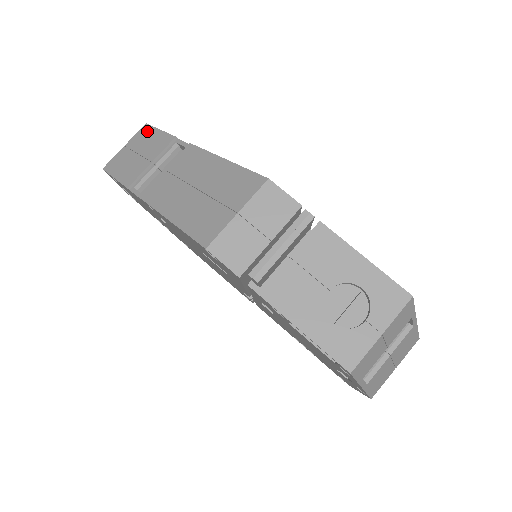
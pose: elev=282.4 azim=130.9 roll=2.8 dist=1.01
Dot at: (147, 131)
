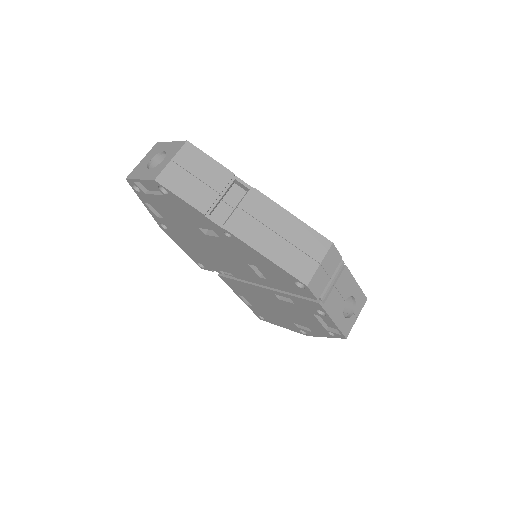
Dot at: (195, 153)
